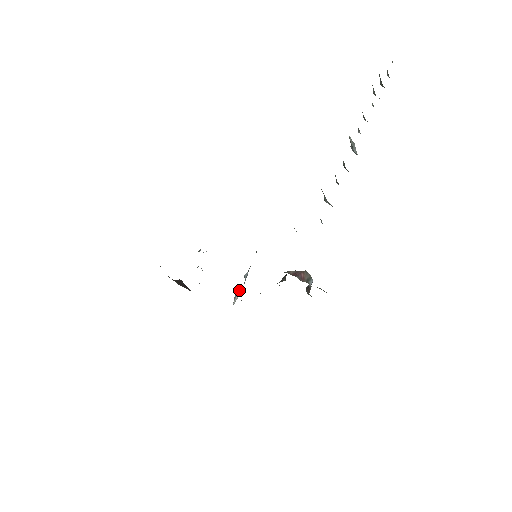
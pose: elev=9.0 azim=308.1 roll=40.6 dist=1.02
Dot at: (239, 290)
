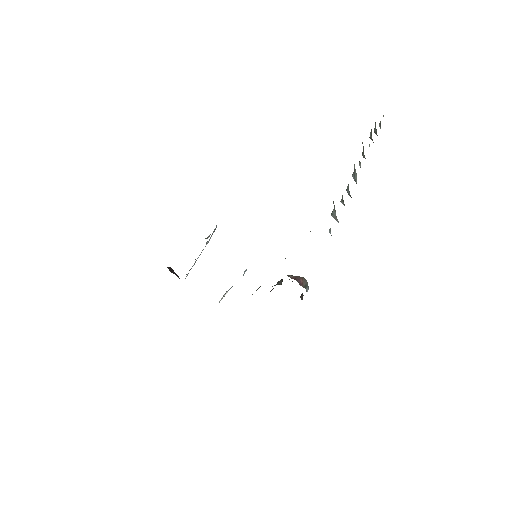
Dot at: occluded
